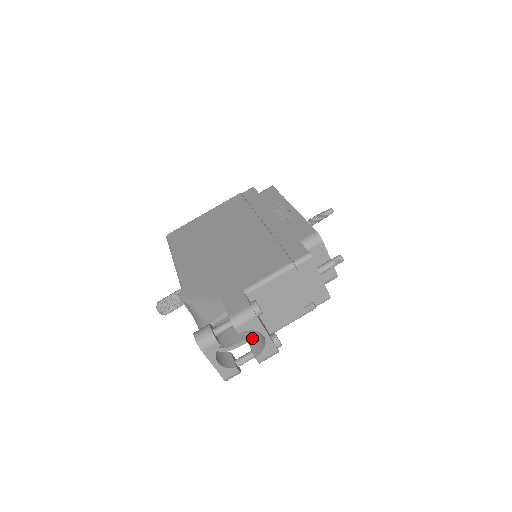
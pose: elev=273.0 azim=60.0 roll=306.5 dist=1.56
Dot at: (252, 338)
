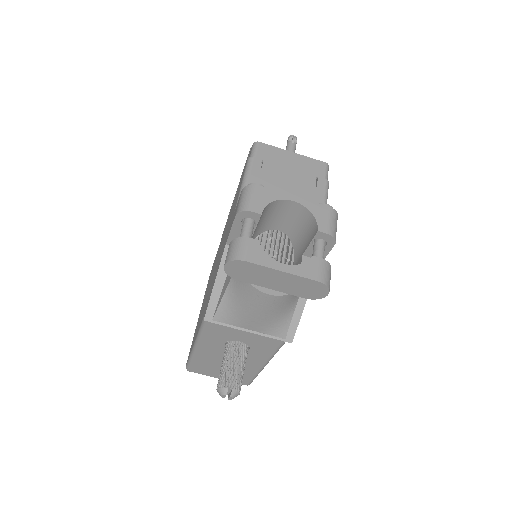
Dot at: (304, 244)
